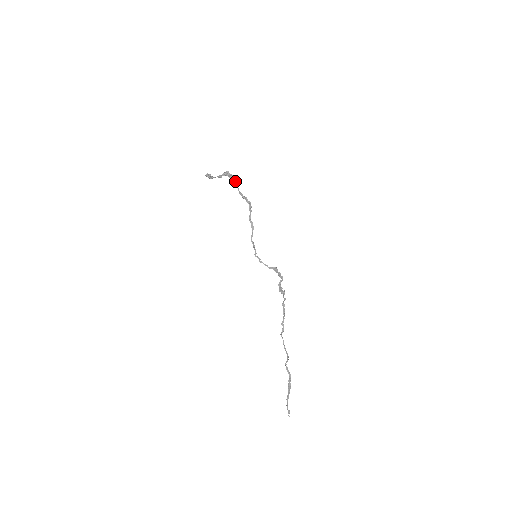
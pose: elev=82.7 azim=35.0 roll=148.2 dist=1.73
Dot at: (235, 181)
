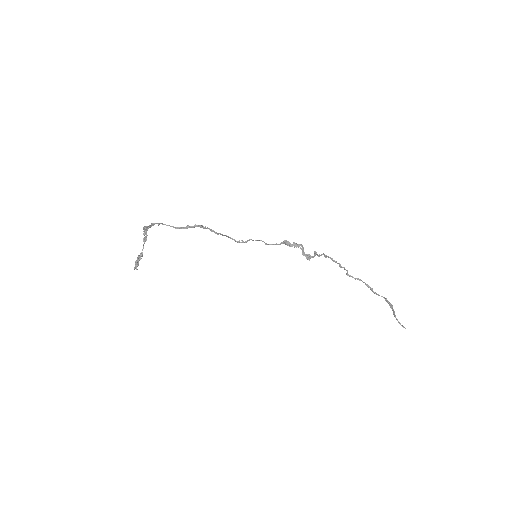
Dot at: occluded
